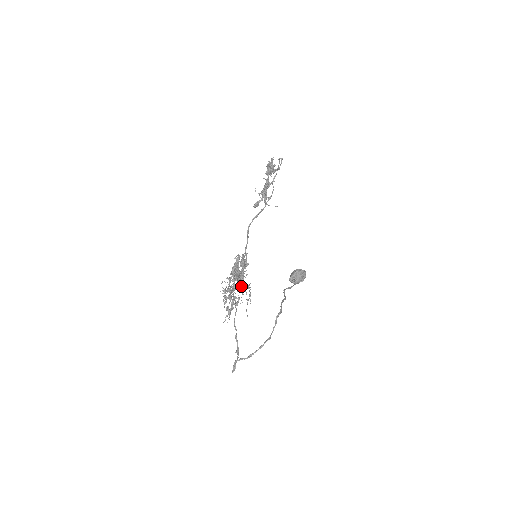
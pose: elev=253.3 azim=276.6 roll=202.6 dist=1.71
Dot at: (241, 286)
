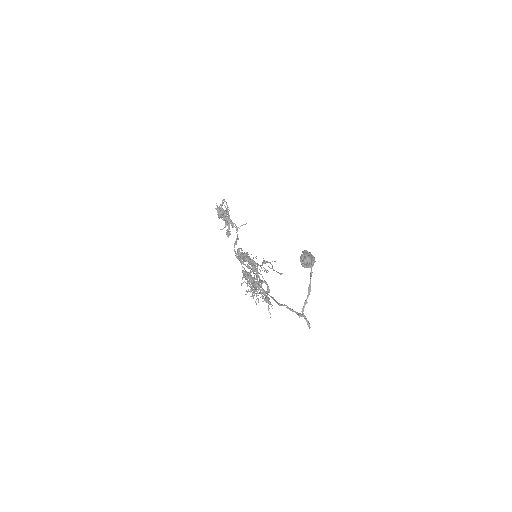
Dot at: occluded
